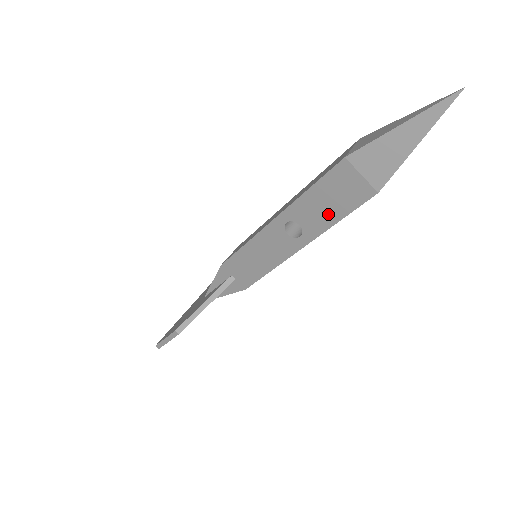
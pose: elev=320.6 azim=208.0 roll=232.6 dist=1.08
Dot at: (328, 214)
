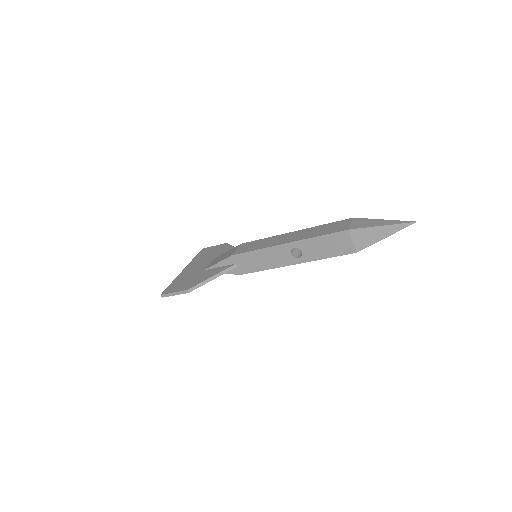
Dot at: (323, 252)
